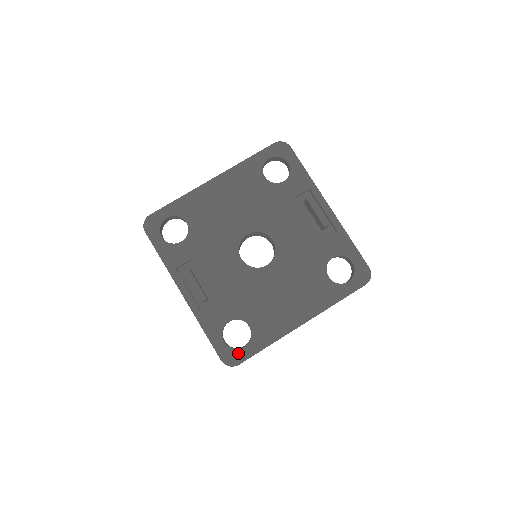
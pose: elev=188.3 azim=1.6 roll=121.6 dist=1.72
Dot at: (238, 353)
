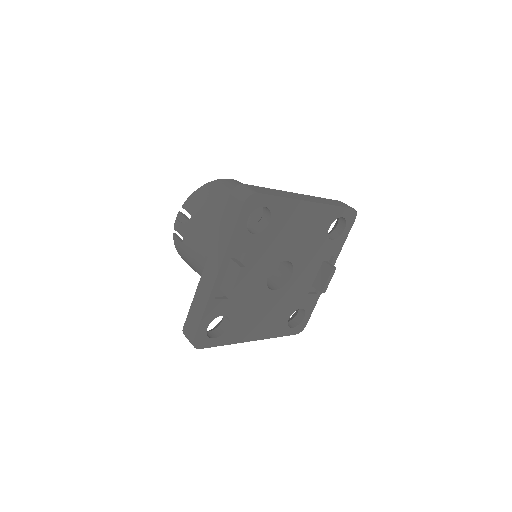
Dot at: (207, 341)
